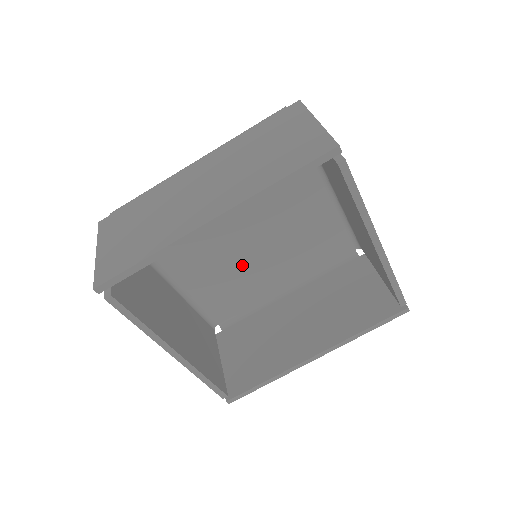
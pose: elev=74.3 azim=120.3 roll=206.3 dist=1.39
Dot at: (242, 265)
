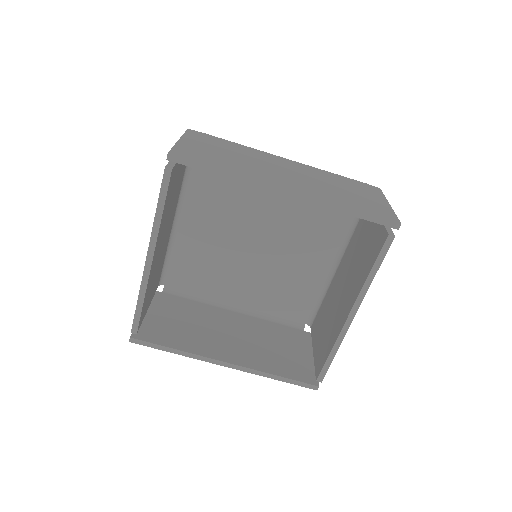
Dot at: (230, 258)
